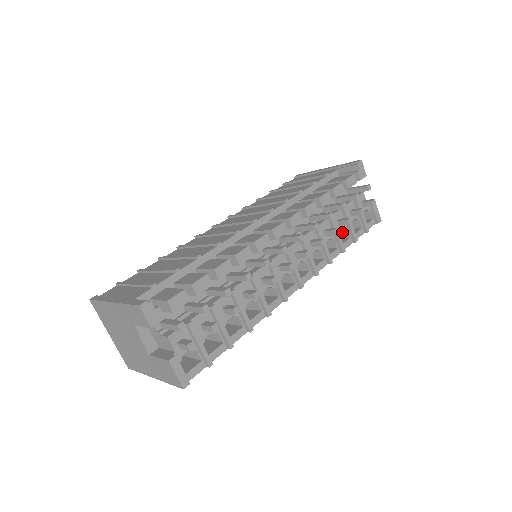
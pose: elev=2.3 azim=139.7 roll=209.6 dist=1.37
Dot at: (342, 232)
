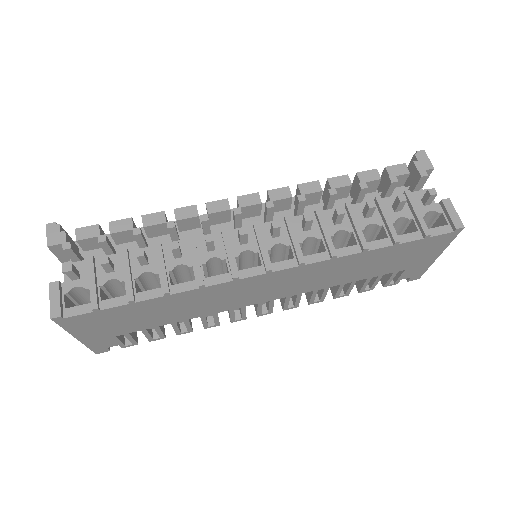
Dot at: (382, 234)
